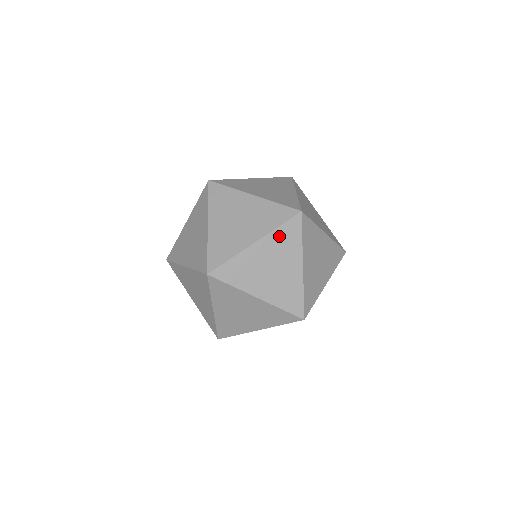
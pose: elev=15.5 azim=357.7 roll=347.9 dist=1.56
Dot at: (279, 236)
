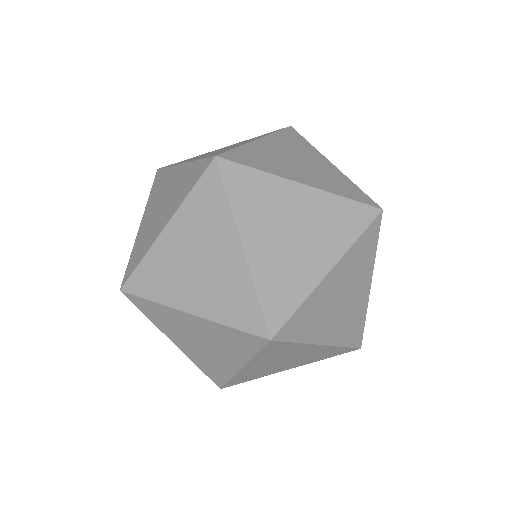
Dot at: (356, 252)
